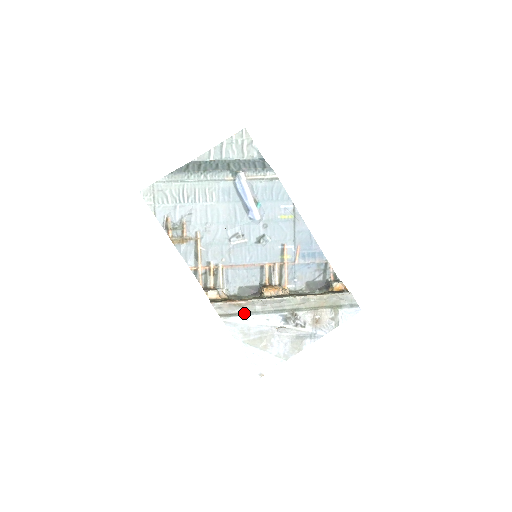
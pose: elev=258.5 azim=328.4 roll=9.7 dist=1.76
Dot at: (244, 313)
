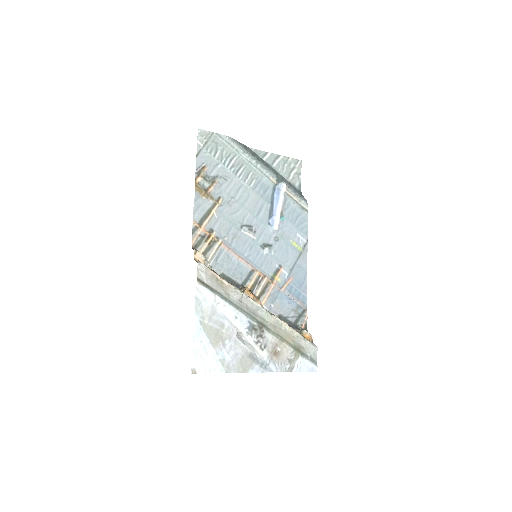
Dot at: (220, 294)
